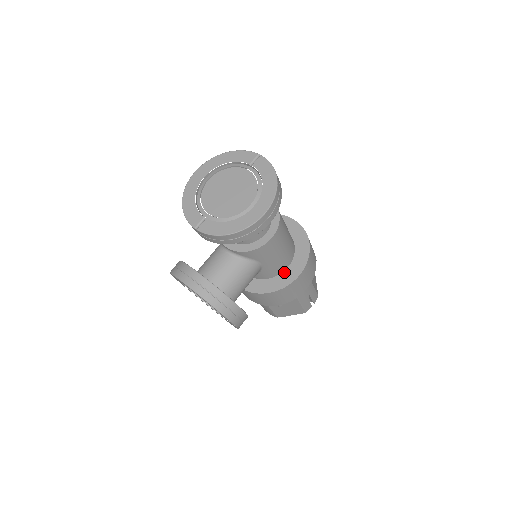
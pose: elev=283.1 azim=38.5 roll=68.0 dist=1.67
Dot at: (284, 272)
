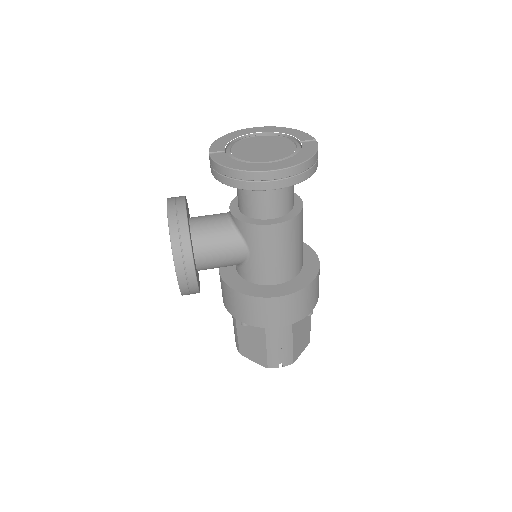
Dot at: (268, 286)
